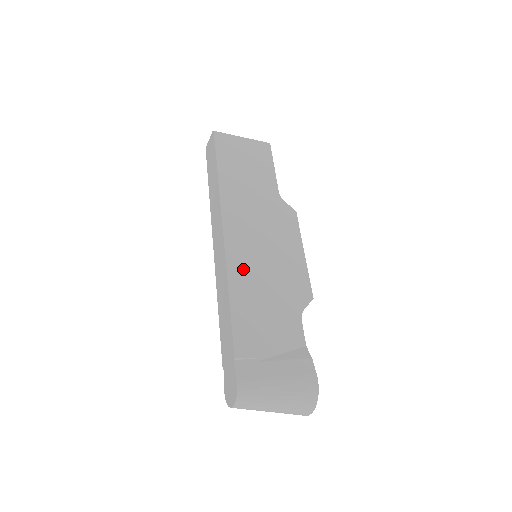
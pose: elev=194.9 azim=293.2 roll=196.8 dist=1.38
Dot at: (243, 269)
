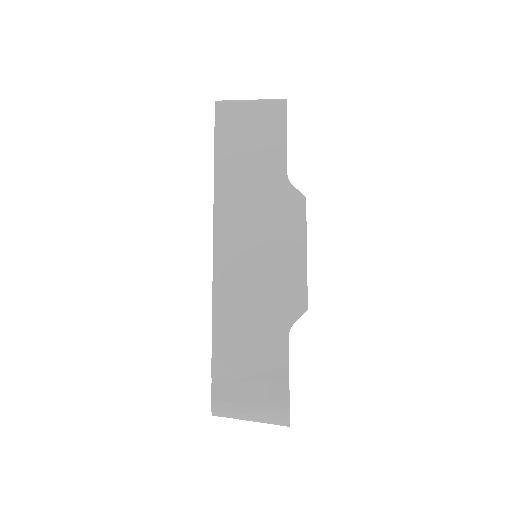
Dot at: (230, 282)
